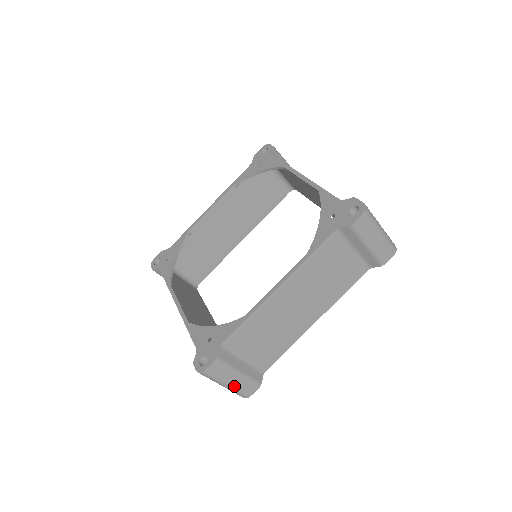
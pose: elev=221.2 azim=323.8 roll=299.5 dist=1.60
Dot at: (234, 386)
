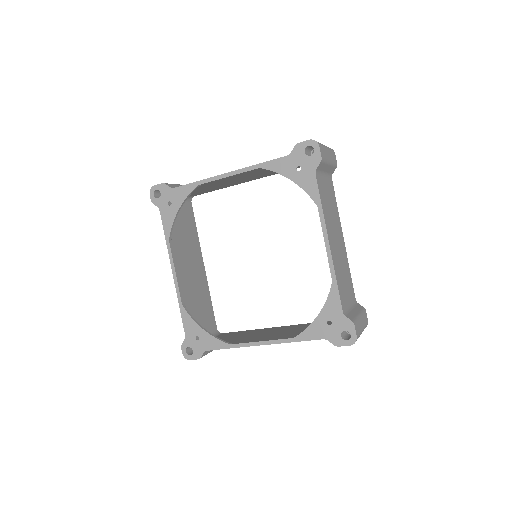
Dot at: occluded
